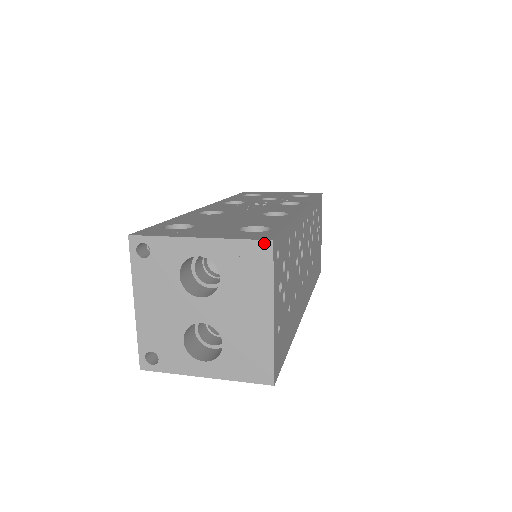
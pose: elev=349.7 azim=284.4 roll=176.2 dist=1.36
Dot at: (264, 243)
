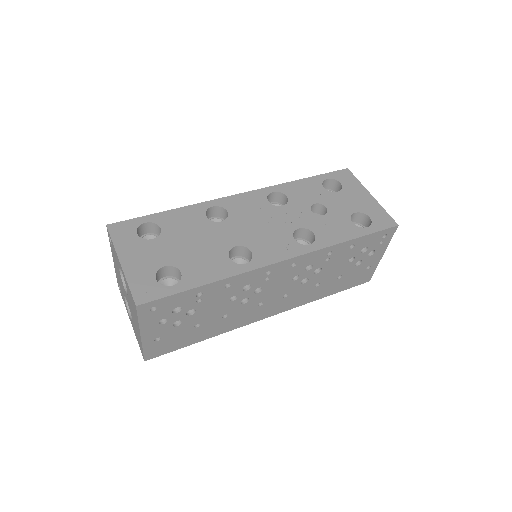
Dot at: (134, 302)
